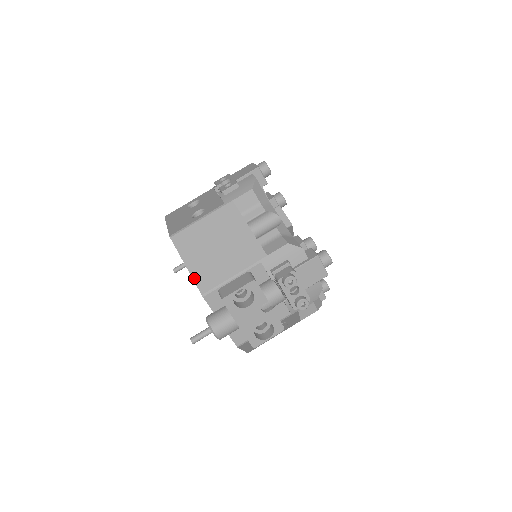
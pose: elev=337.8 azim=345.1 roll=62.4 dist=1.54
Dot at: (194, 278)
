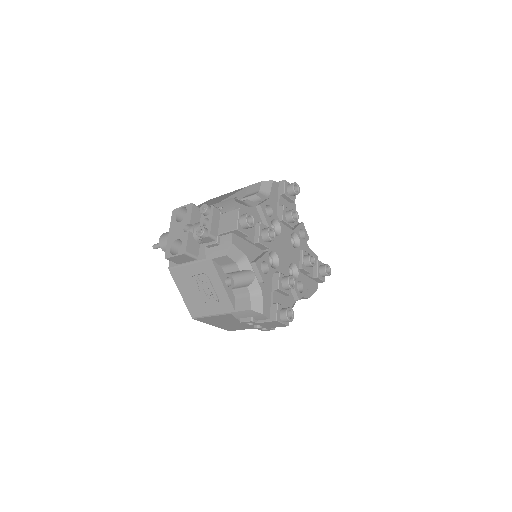
Dot at: occluded
